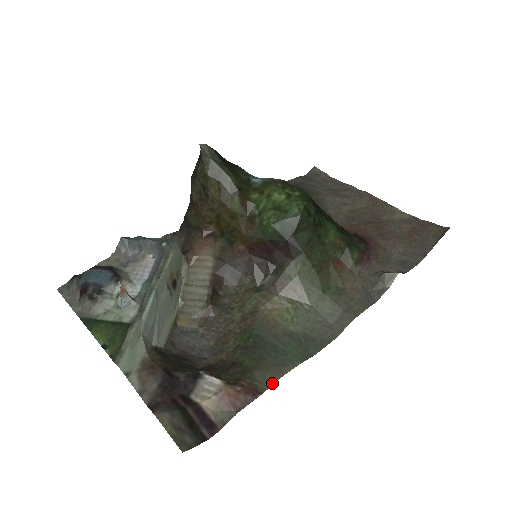
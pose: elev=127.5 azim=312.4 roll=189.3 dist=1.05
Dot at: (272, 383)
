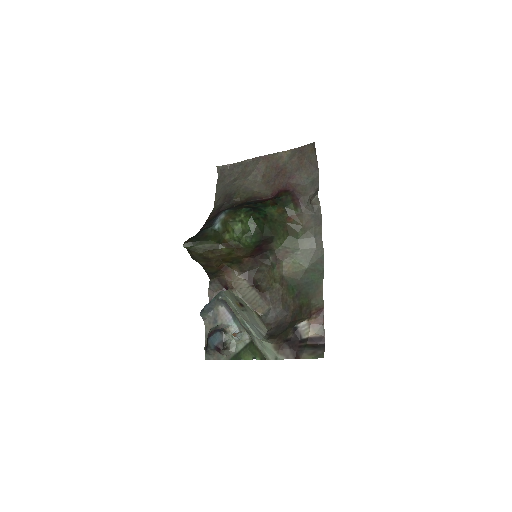
Dot at: (322, 300)
